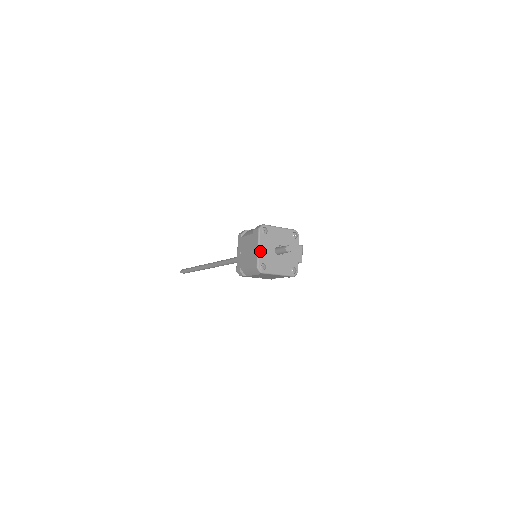
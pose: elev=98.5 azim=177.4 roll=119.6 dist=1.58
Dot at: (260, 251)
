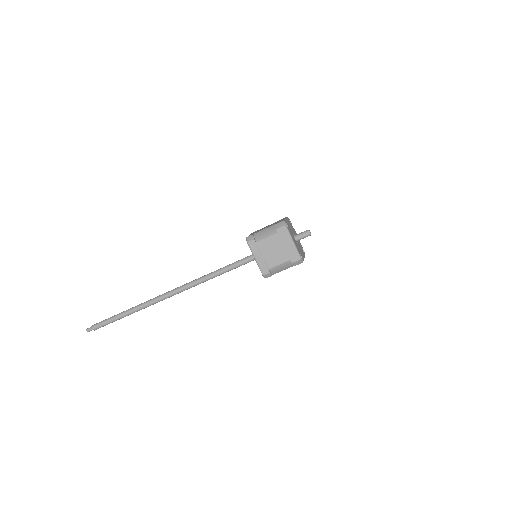
Dot at: (295, 244)
